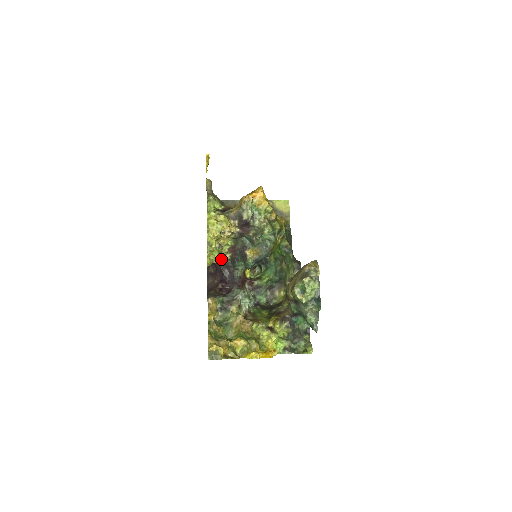
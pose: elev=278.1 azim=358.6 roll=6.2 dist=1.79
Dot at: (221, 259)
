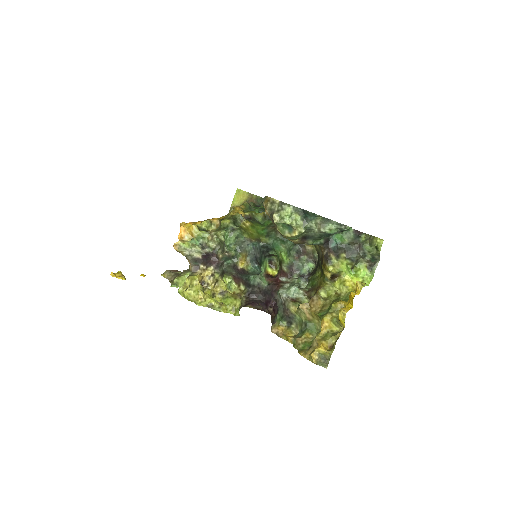
Dot at: (240, 297)
